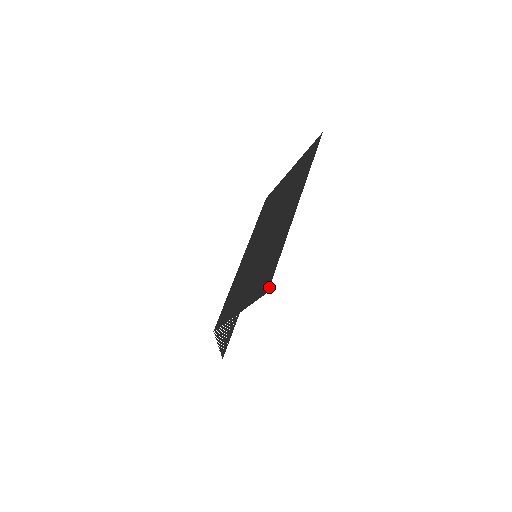
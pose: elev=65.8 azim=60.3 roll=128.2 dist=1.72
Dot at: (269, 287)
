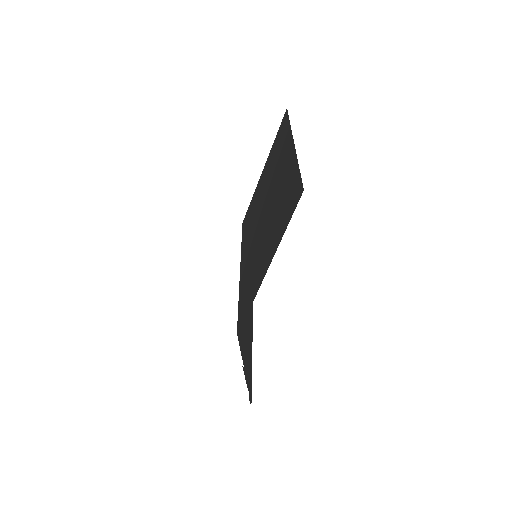
Dot at: occluded
